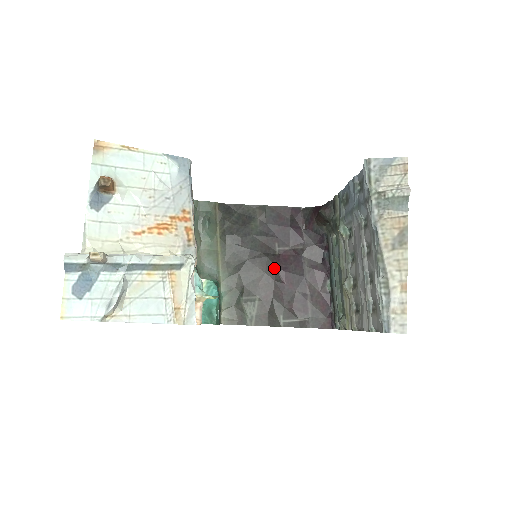
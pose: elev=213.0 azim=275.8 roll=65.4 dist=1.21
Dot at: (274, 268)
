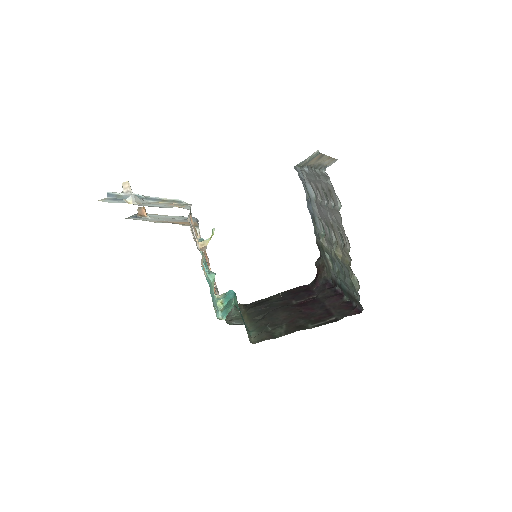
Dot at: (294, 308)
